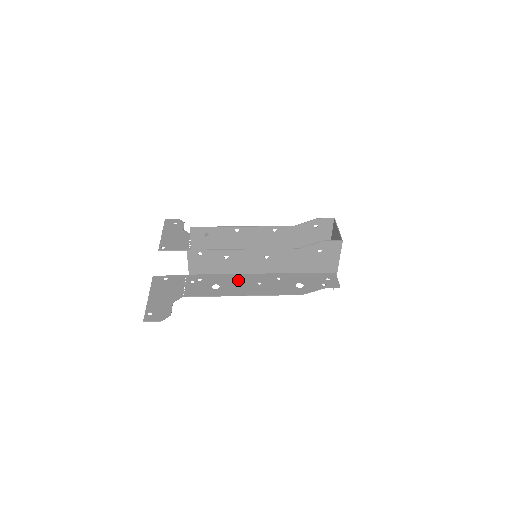
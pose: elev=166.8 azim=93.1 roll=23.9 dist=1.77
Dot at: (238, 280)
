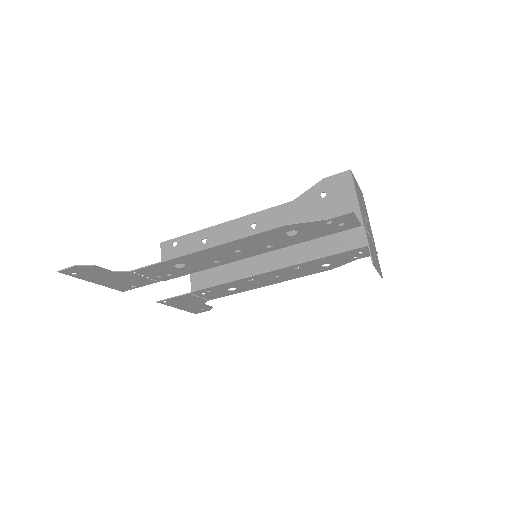
Dot at: (214, 260)
